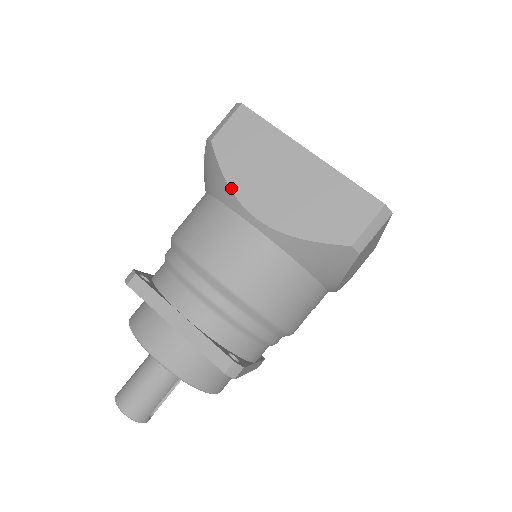
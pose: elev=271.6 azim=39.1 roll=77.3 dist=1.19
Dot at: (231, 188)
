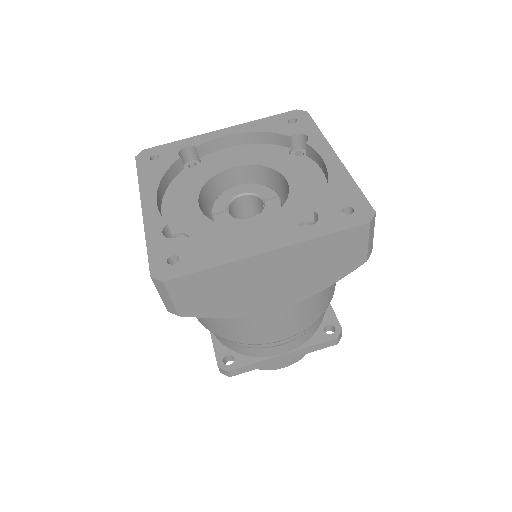
Dot at: occluded
